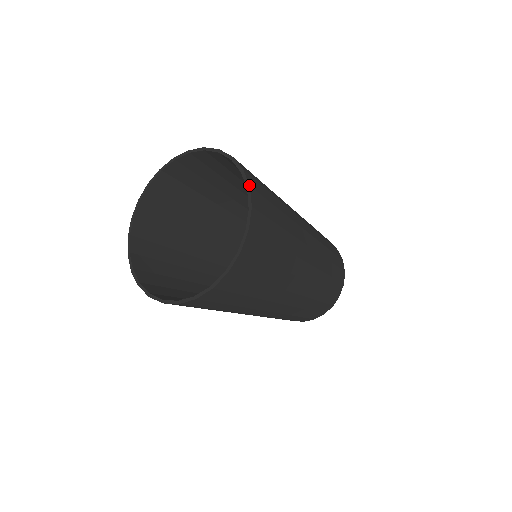
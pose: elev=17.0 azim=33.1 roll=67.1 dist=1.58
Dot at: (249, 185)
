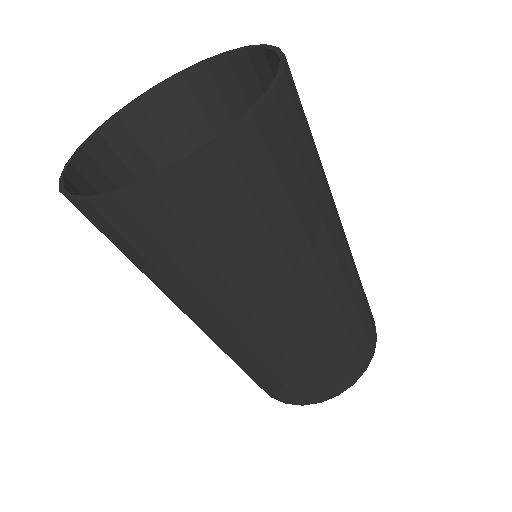
Dot at: (251, 110)
